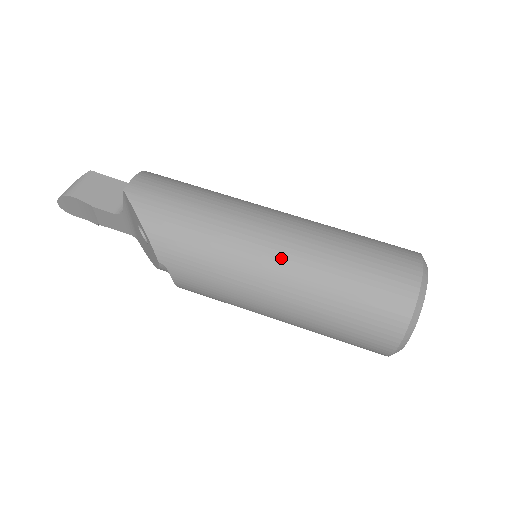
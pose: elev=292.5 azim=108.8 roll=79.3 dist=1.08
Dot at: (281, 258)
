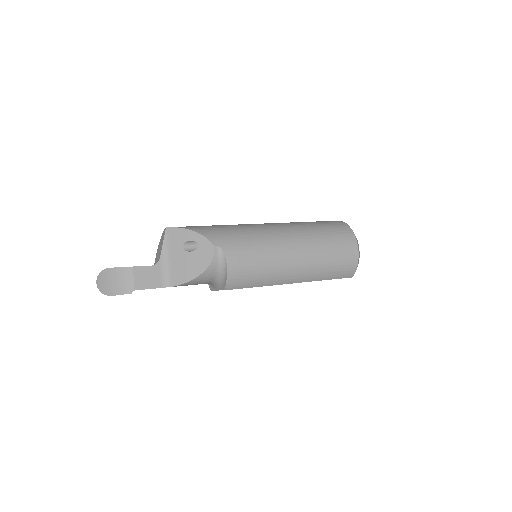
Dot at: (276, 225)
